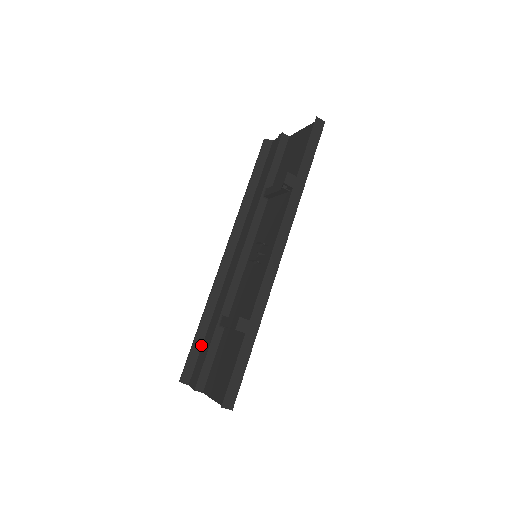
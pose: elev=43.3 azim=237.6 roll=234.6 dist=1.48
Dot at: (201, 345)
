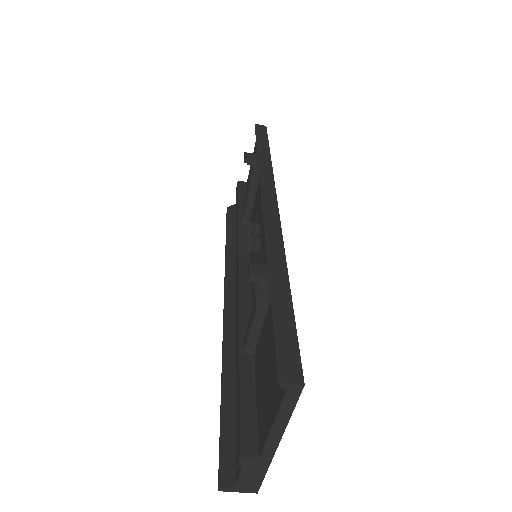
Dot at: (234, 413)
